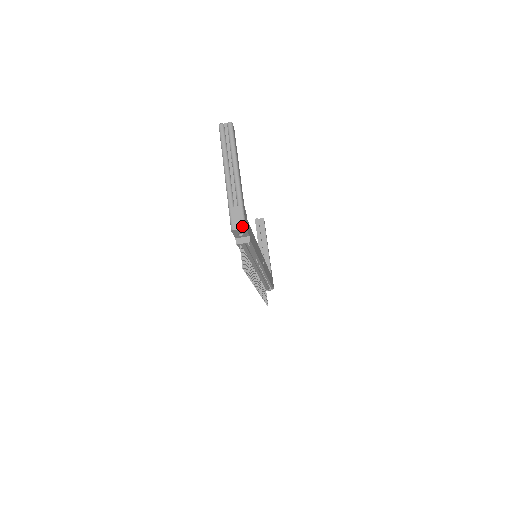
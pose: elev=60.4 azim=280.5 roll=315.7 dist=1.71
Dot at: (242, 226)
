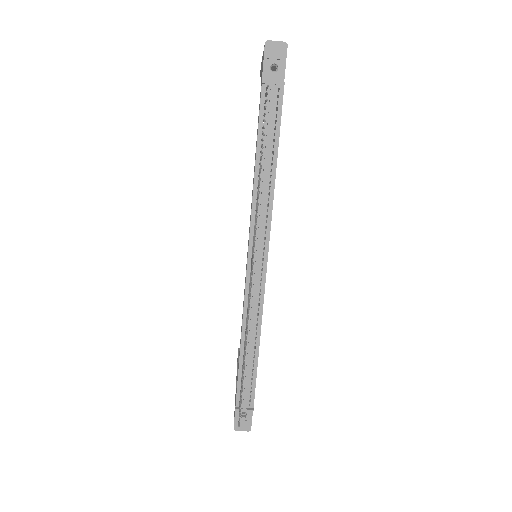
Dot at: (282, 42)
